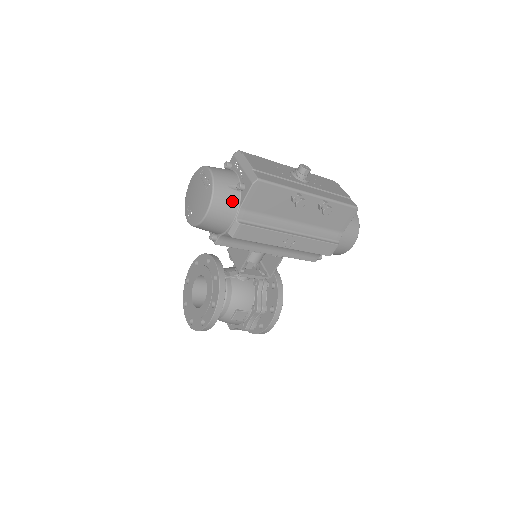
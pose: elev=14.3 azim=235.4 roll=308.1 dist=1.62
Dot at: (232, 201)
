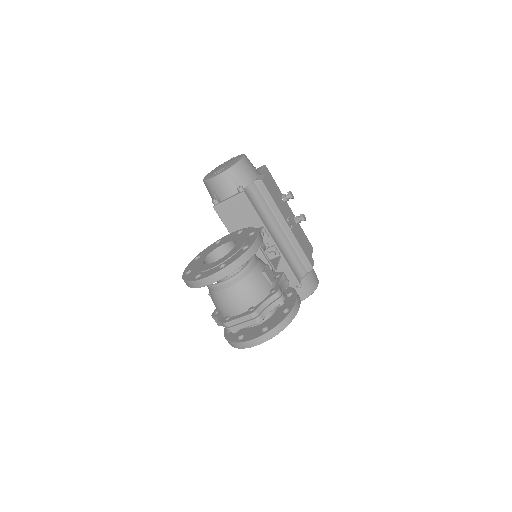
Dot at: occluded
